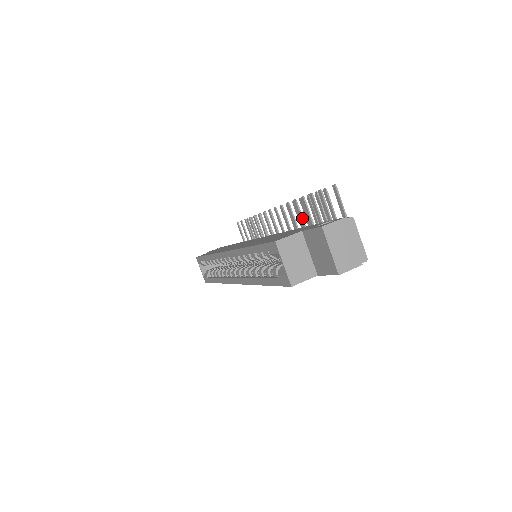
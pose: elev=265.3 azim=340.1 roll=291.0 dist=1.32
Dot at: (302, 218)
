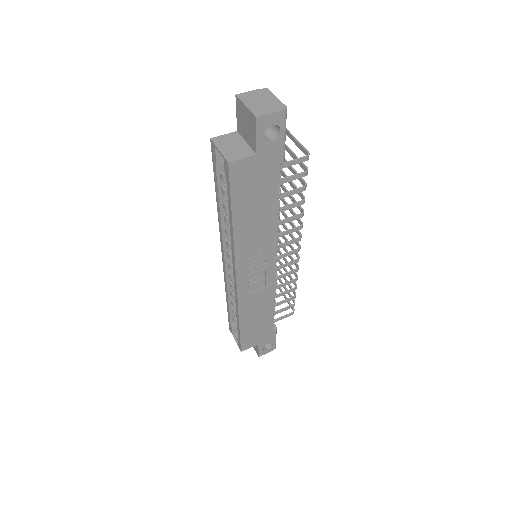
Dot at: occluded
